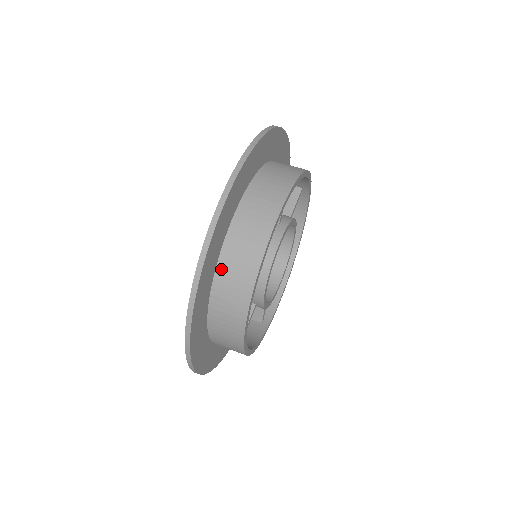
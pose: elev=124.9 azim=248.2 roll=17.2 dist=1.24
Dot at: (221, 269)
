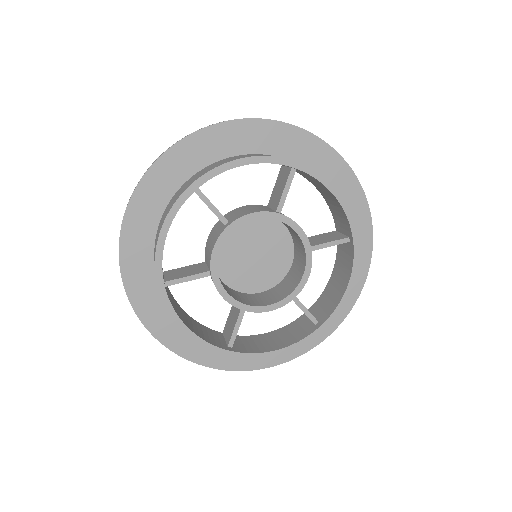
Dot at: occluded
